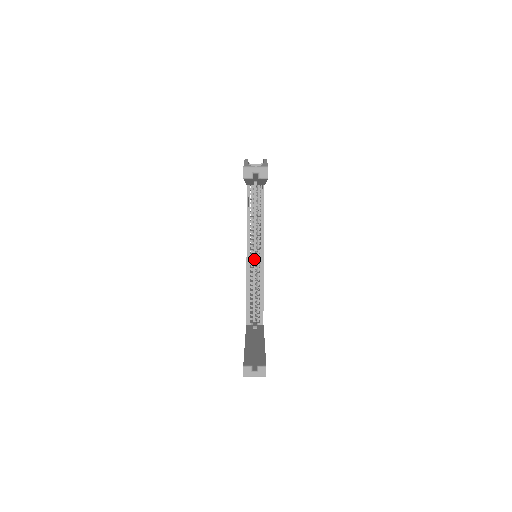
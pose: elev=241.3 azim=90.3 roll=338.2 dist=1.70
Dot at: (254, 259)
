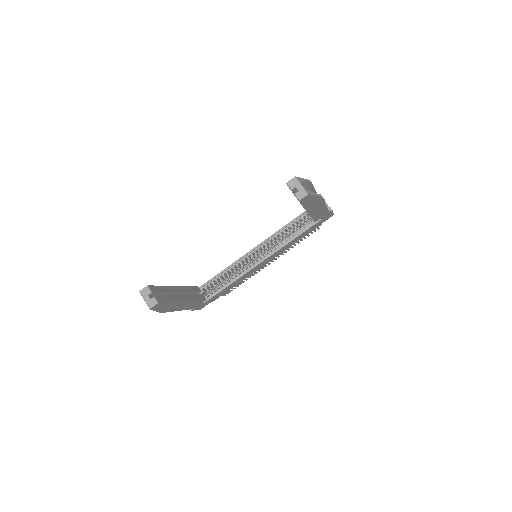
Dot at: occluded
